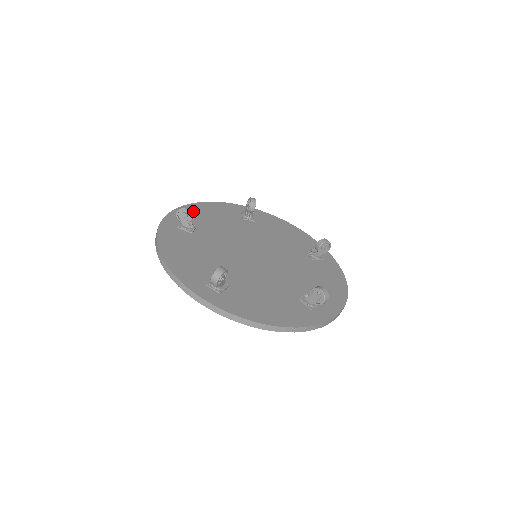
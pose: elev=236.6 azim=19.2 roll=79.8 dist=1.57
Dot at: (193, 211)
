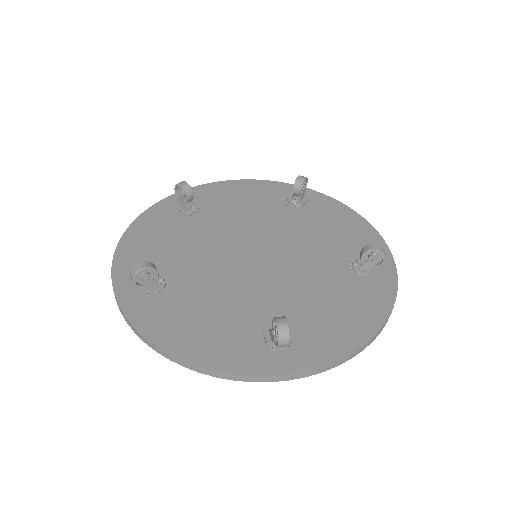
Dot at: (219, 190)
